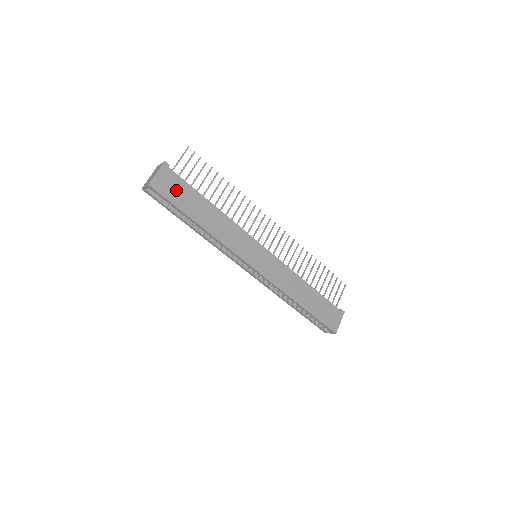
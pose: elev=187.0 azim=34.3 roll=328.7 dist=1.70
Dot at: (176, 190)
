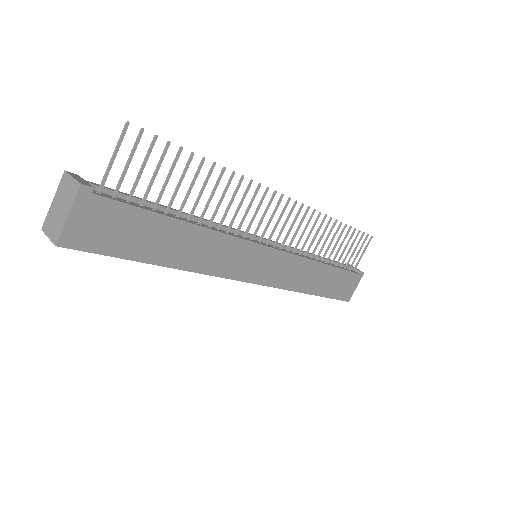
Dot at: (115, 230)
